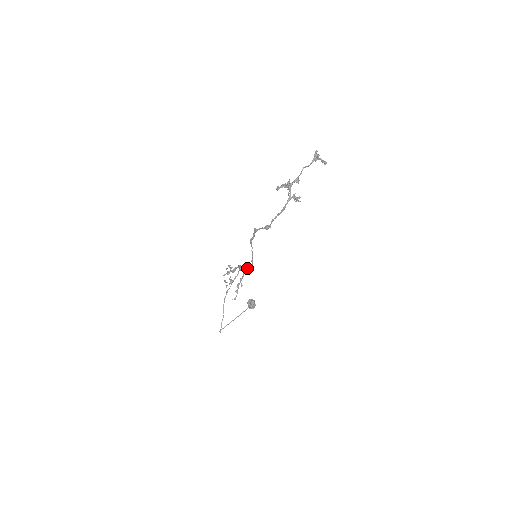
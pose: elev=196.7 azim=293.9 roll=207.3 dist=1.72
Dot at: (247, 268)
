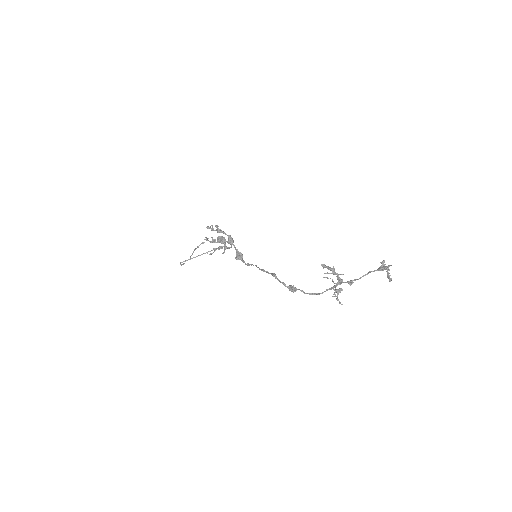
Dot at: (240, 255)
